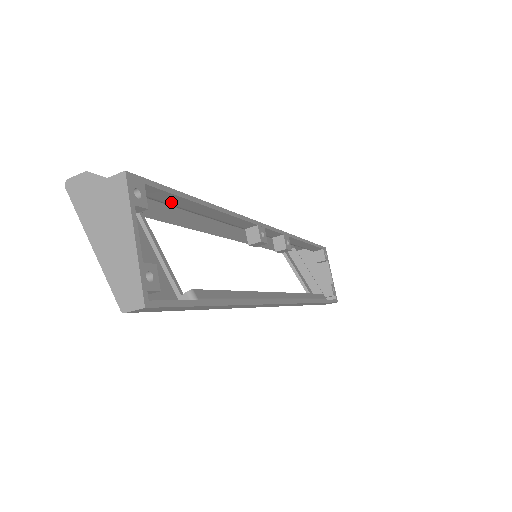
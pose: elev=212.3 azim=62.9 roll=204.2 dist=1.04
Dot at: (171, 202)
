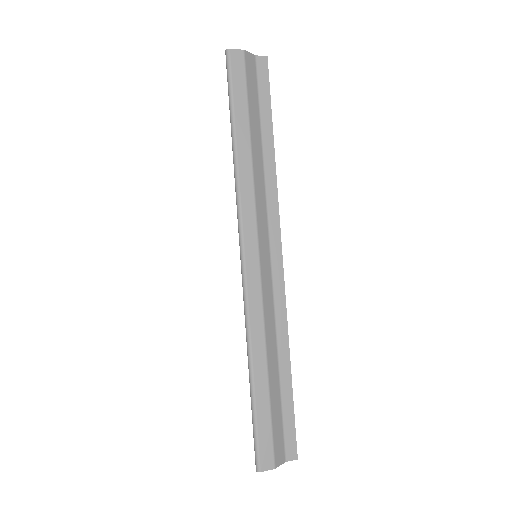
Dot at: (283, 403)
